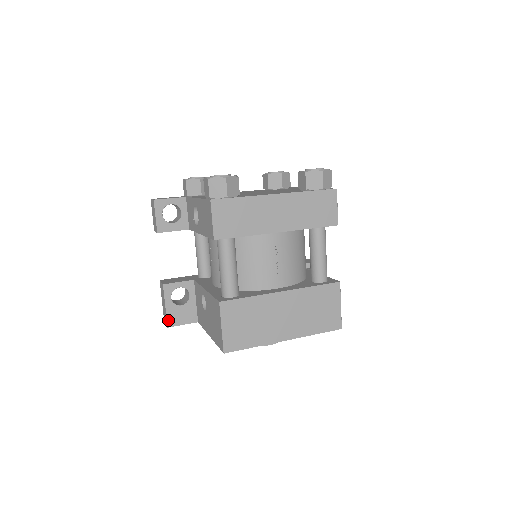
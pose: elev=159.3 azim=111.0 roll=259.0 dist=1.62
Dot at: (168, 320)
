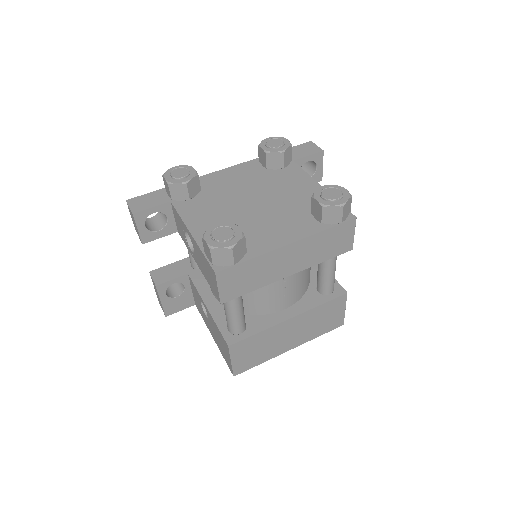
Dot at: (165, 311)
